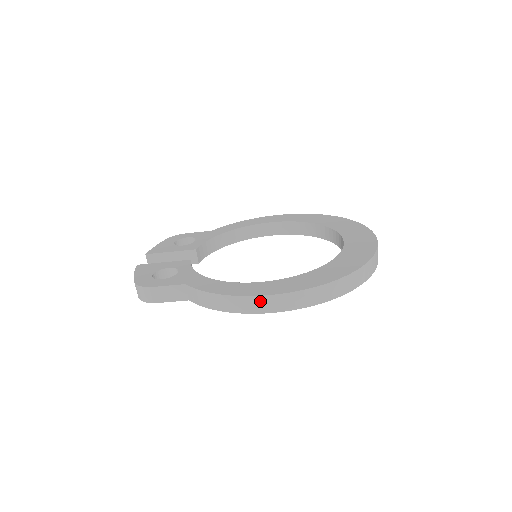
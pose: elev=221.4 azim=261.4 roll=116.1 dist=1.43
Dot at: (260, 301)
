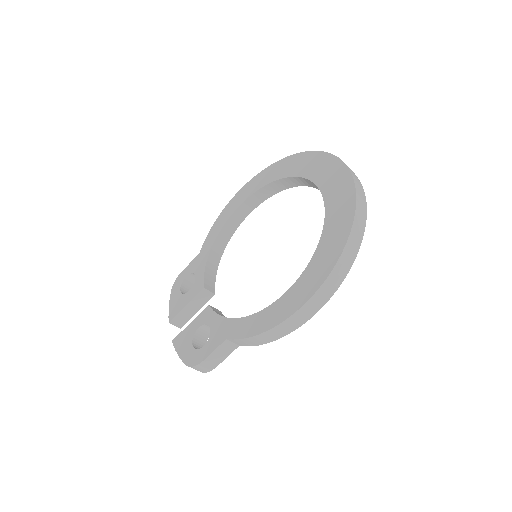
Dot at: (299, 315)
